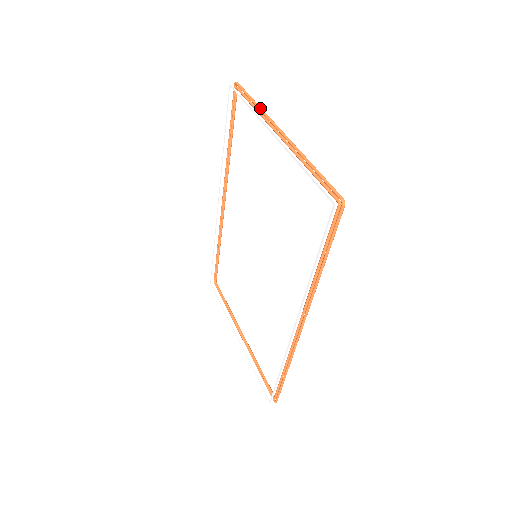
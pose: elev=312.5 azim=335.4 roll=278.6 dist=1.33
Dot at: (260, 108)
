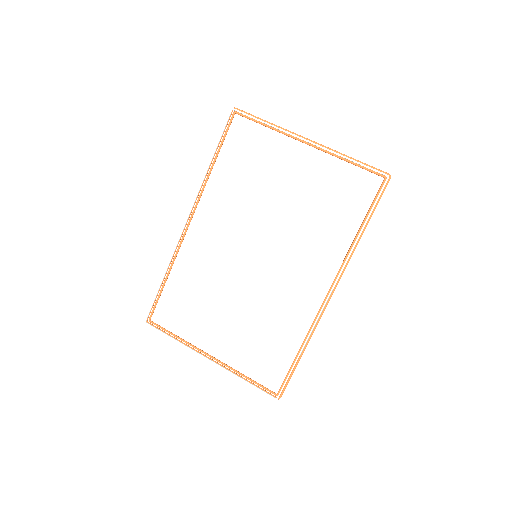
Dot at: occluded
